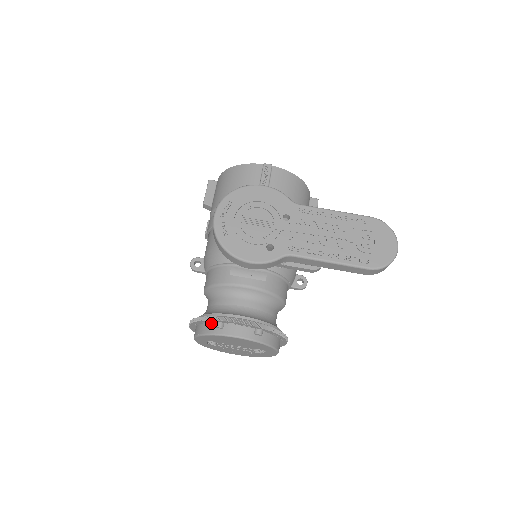
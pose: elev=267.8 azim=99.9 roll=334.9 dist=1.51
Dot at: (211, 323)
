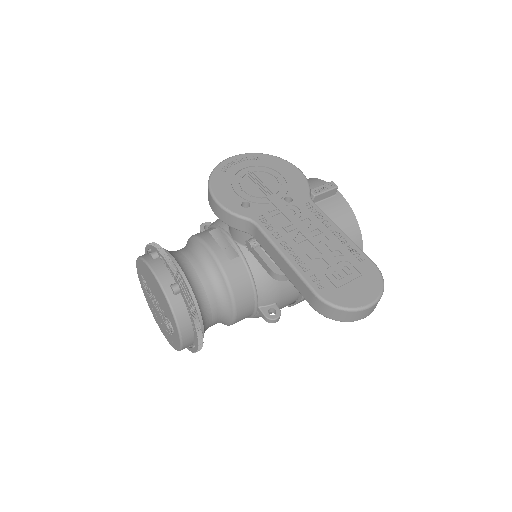
Dot at: occluded
